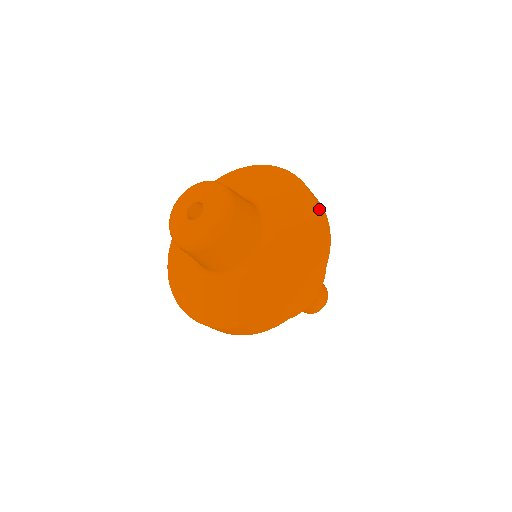
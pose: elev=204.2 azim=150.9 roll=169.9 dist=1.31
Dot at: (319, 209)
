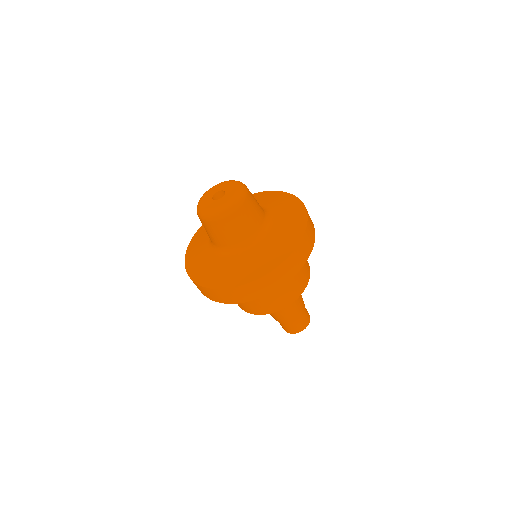
Dot at: occluded
